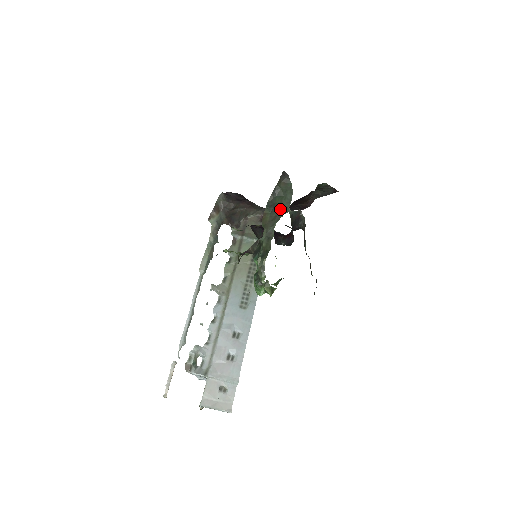
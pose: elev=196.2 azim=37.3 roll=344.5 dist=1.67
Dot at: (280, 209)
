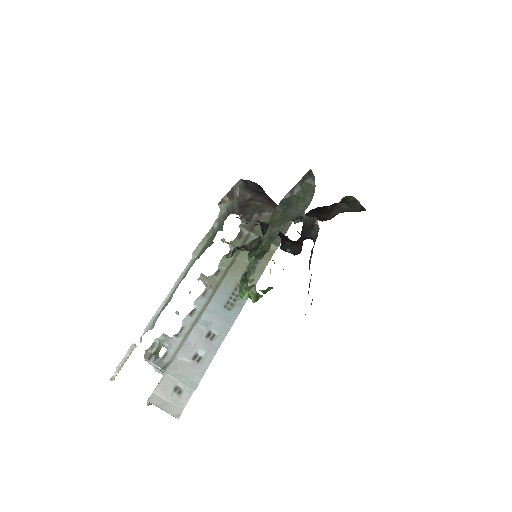
Dot at: (294, 210)
